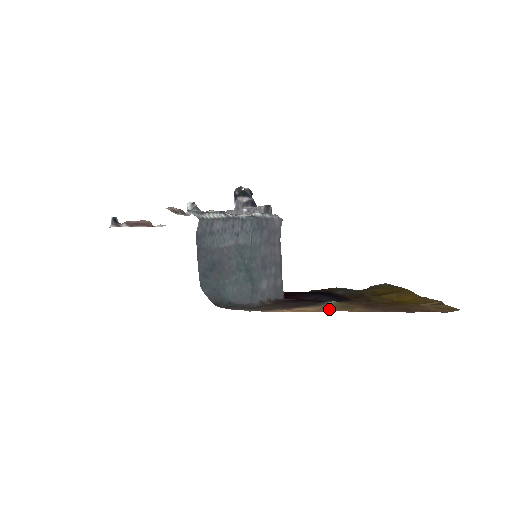
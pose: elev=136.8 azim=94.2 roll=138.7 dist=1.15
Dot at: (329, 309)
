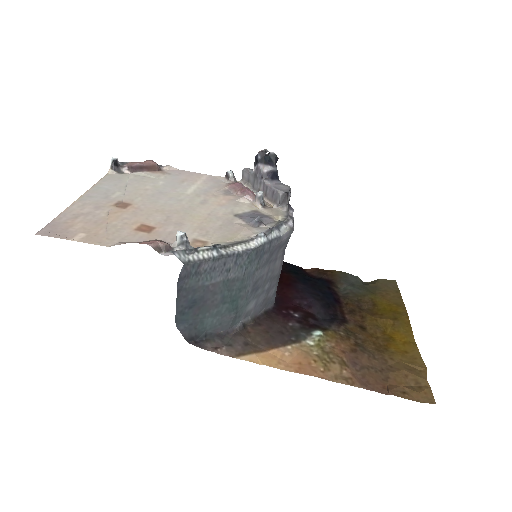
Dot at: (305, 361)
